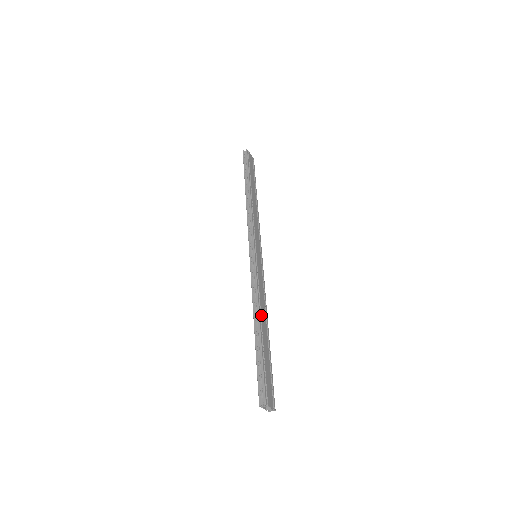
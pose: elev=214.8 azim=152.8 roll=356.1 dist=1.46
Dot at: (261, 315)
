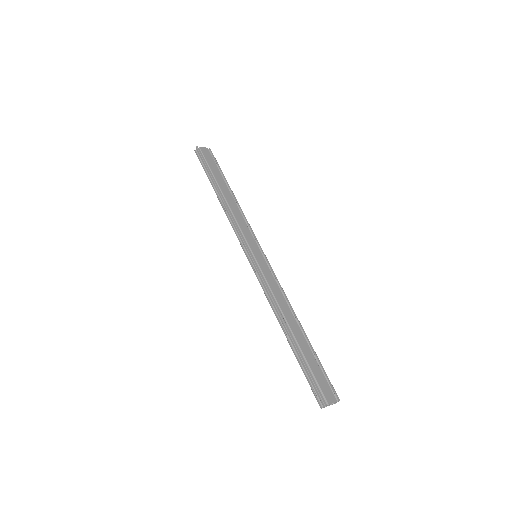
Dot at: (285, 317)
